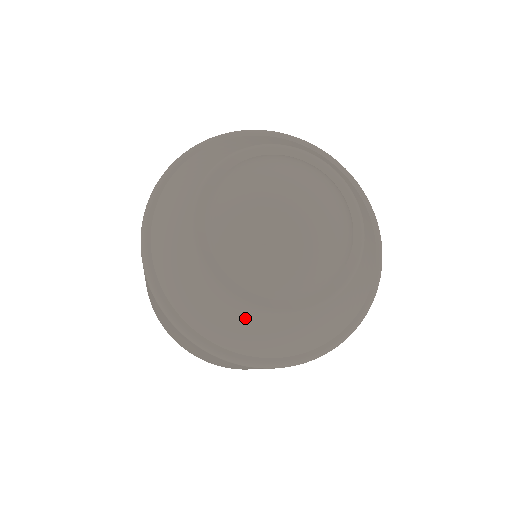
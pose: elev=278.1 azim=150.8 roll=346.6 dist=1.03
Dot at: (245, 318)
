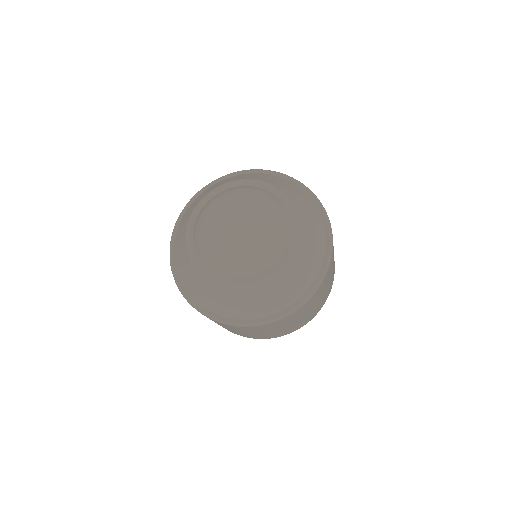
Dot at: (184, 252)
